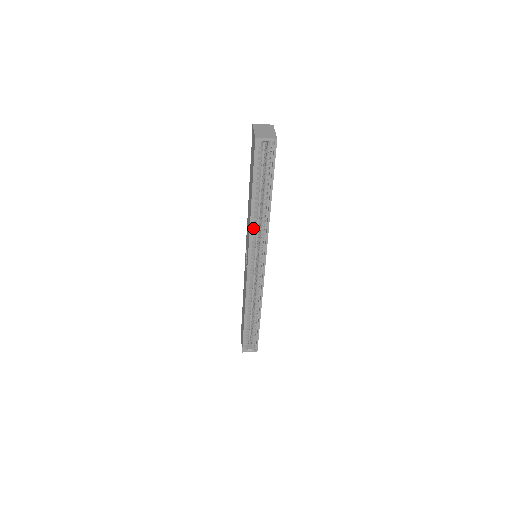
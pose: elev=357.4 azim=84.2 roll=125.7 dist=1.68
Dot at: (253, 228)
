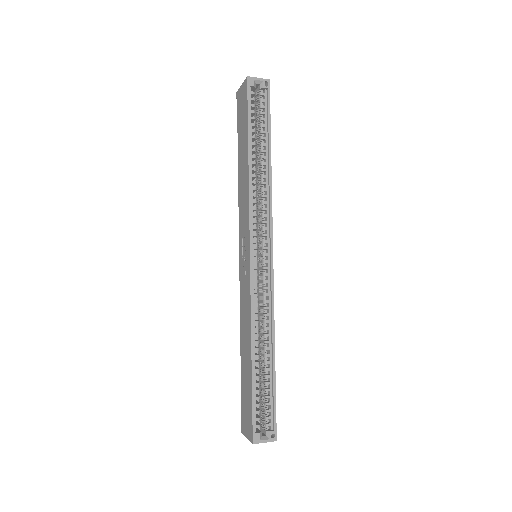
Dot at: (252, 196)
